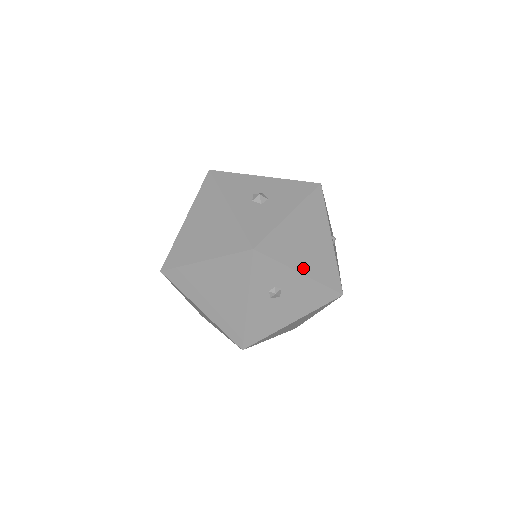
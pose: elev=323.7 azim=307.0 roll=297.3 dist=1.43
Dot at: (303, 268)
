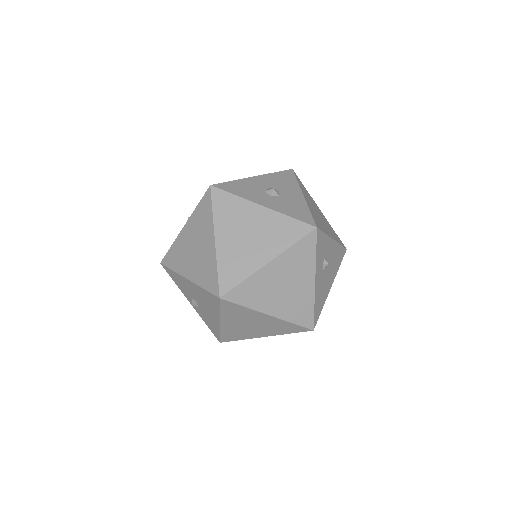
Dot at: (331, 235)
